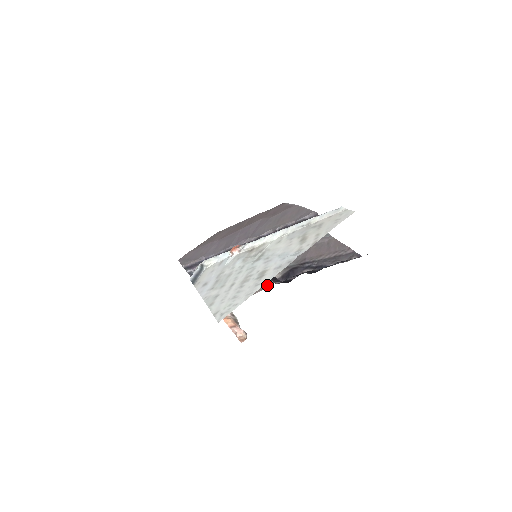
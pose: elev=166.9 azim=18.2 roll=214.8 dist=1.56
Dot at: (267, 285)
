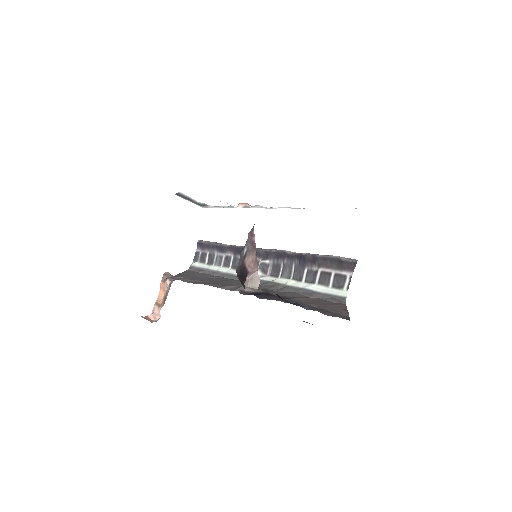
Dot at: (231, 290)
